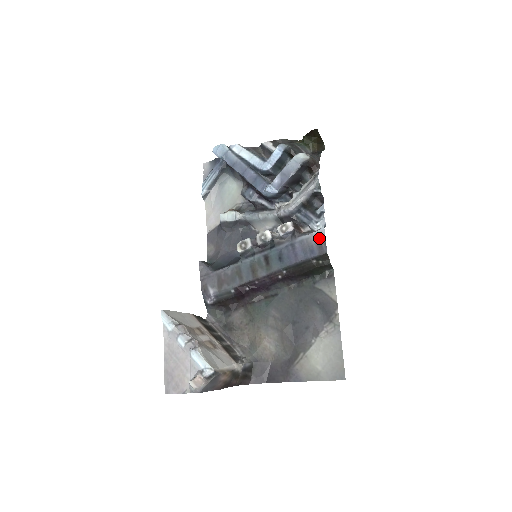
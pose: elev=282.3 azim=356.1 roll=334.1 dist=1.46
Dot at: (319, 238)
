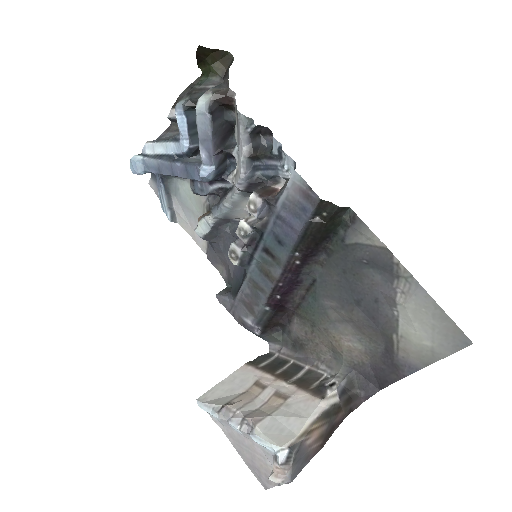
Dot at: (298, 187)
